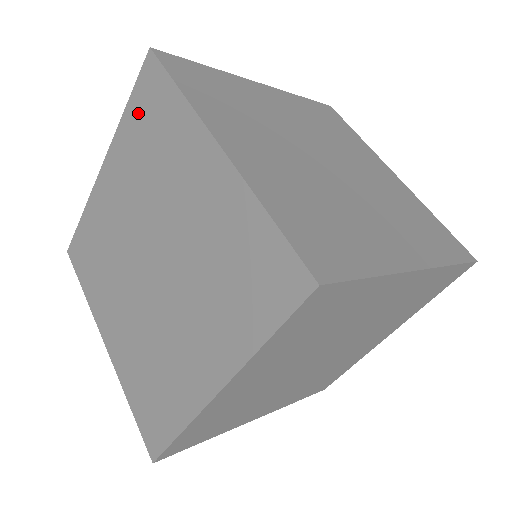
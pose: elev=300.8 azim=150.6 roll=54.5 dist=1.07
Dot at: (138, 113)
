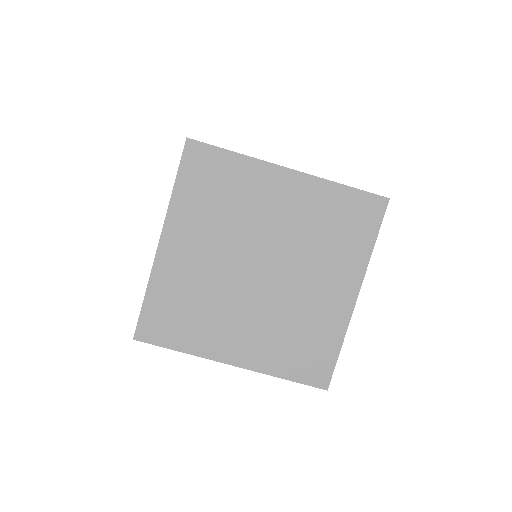
Dot at: occluded
